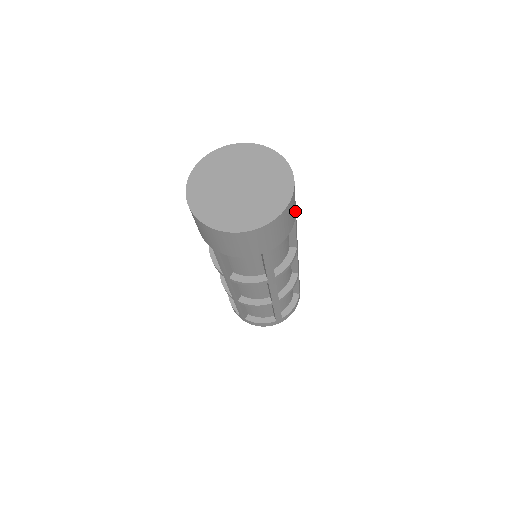
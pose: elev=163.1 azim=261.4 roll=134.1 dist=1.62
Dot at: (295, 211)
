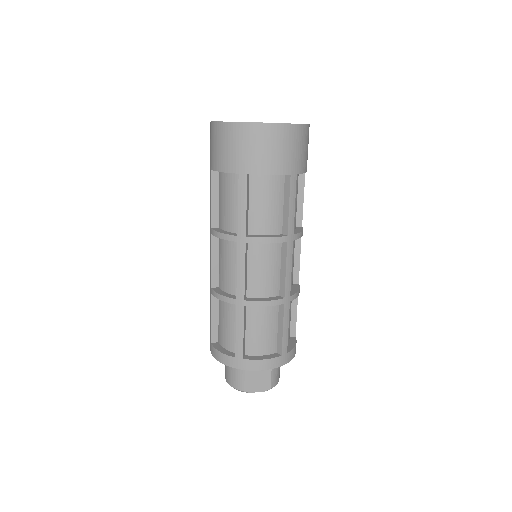
Dot at: occluded
